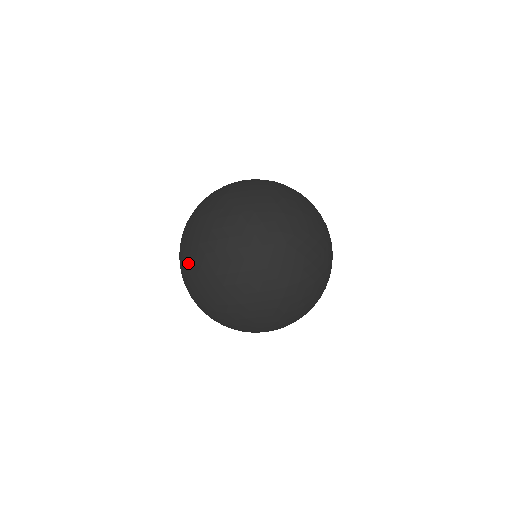
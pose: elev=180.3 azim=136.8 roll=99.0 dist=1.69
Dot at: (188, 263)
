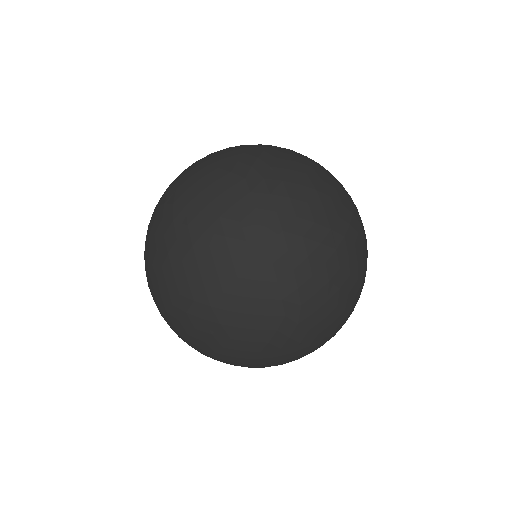
Dot at: (265, 333)
